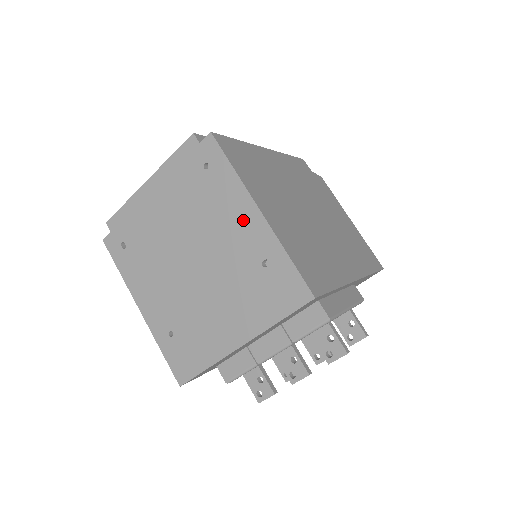
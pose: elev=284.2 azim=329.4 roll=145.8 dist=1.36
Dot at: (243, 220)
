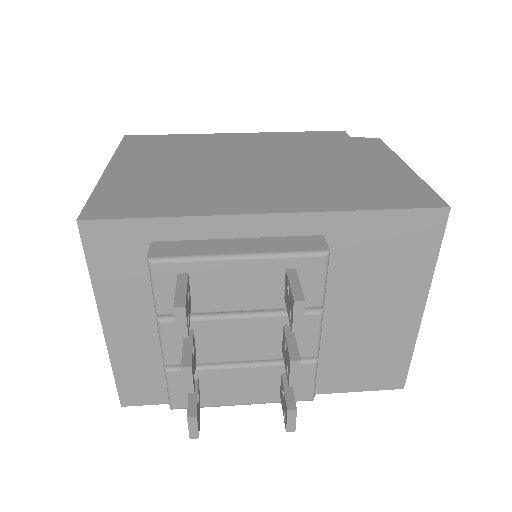
Dot at: occluded
